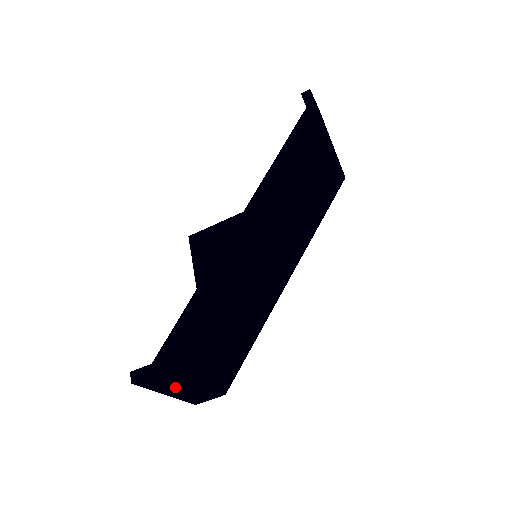
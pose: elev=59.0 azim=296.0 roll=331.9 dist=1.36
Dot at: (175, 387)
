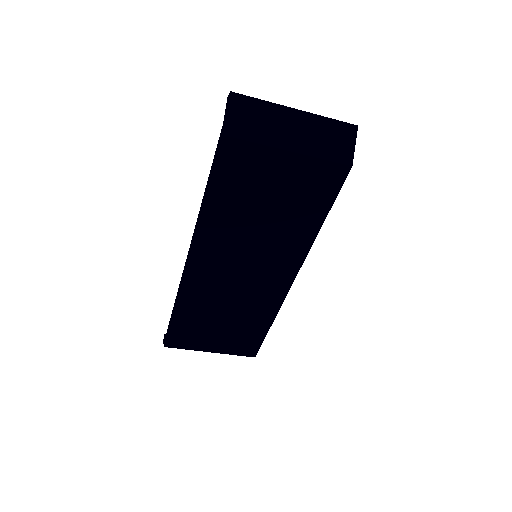
Dot at: occluded
